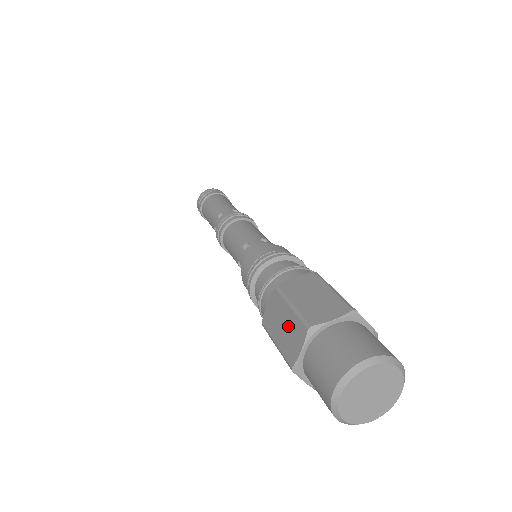
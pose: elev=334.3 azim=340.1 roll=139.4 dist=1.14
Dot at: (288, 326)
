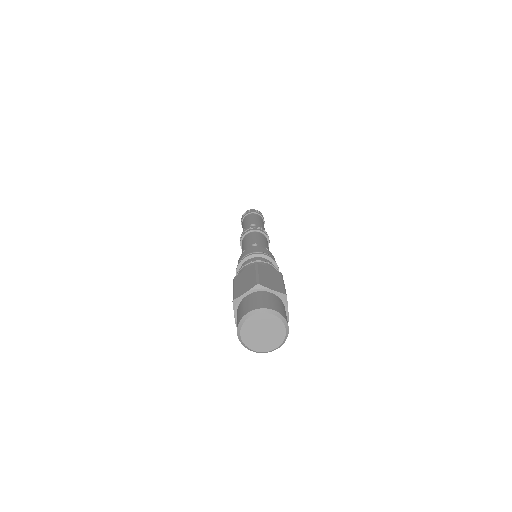
Dot at: (247, 281)
